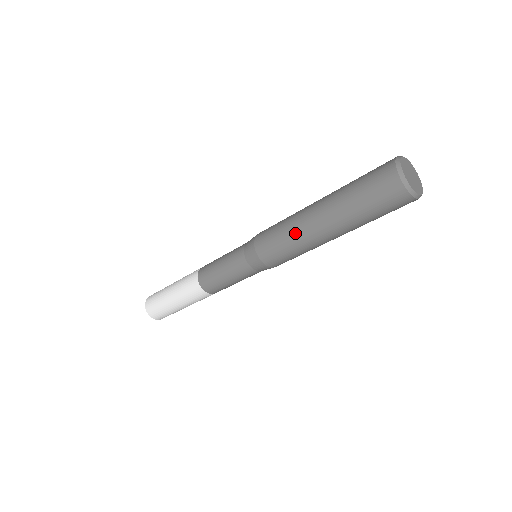
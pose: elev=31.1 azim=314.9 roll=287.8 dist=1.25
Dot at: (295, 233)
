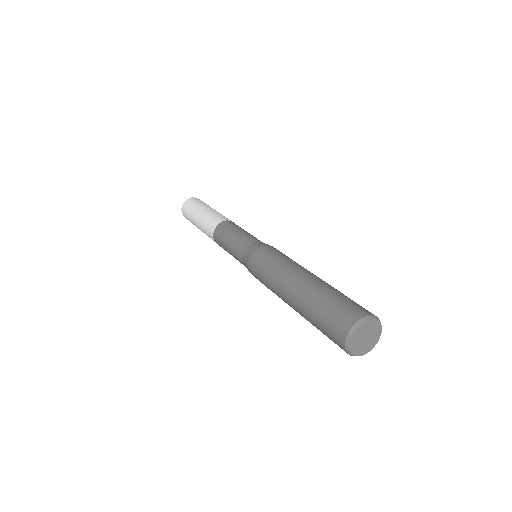
Dot at: (274, 292)
